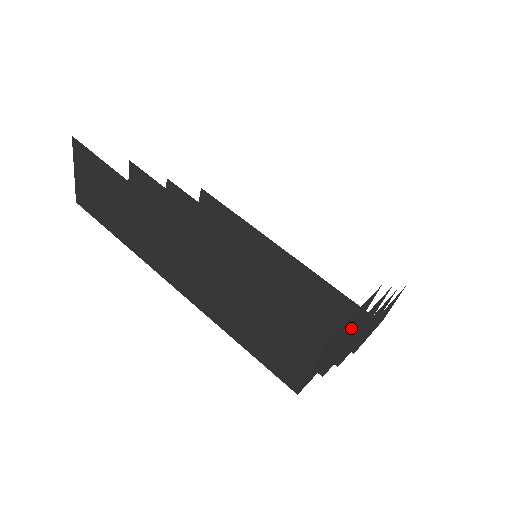
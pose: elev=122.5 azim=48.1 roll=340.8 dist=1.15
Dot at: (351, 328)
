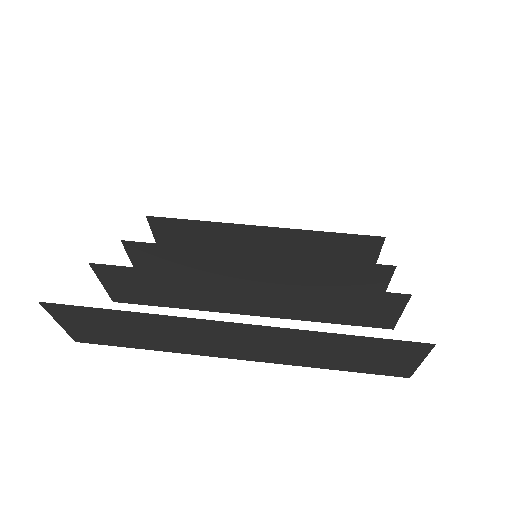
Dot at: occluded
